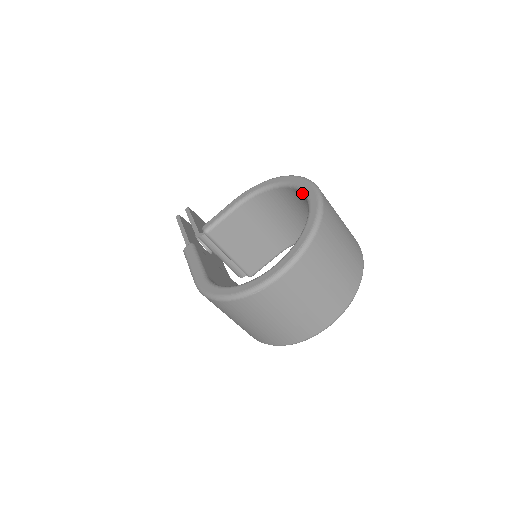
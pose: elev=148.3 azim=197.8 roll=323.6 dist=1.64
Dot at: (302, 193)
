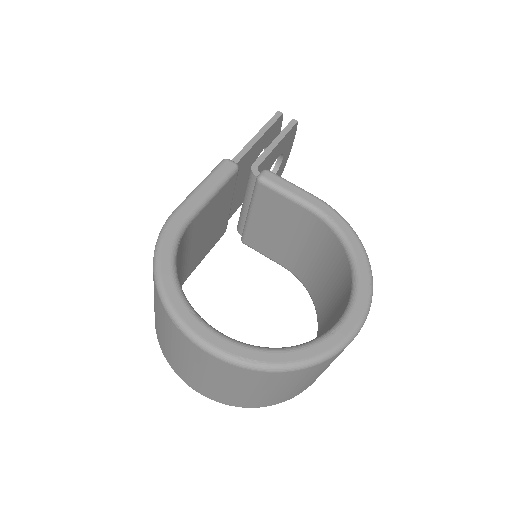
Dot at: (346, 309)
